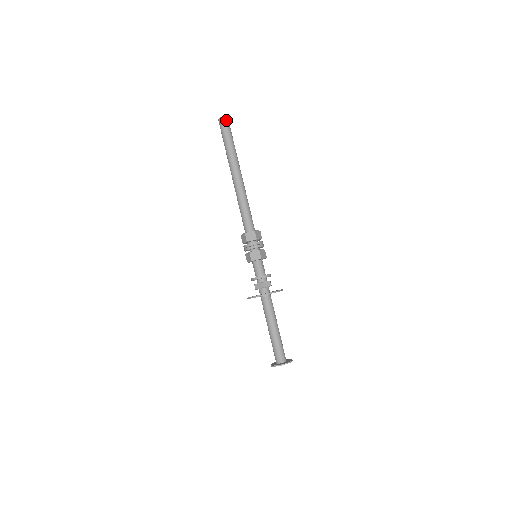
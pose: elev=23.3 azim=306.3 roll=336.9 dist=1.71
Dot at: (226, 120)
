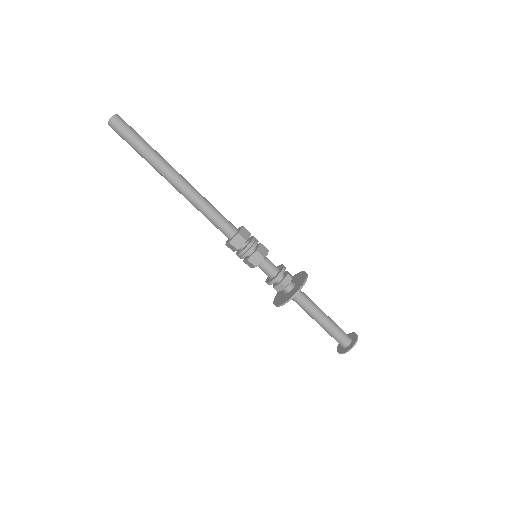
Dot at: (113, 125)
